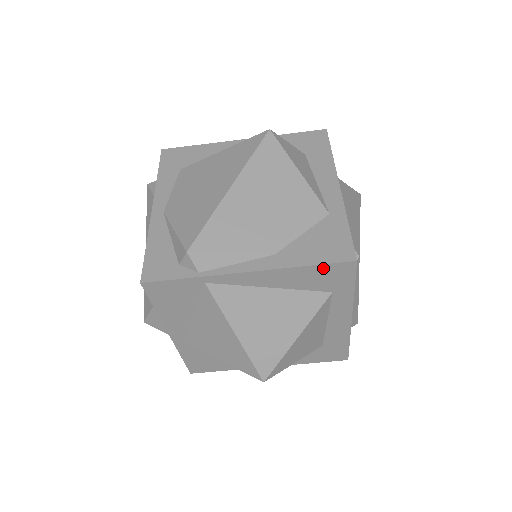
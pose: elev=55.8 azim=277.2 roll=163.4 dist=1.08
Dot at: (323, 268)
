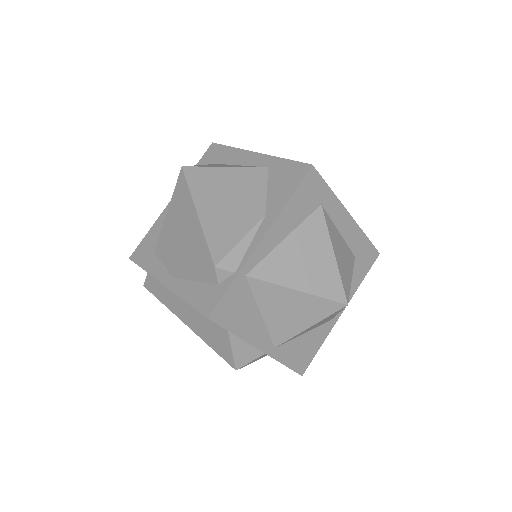
Dot at: (300, 190)
